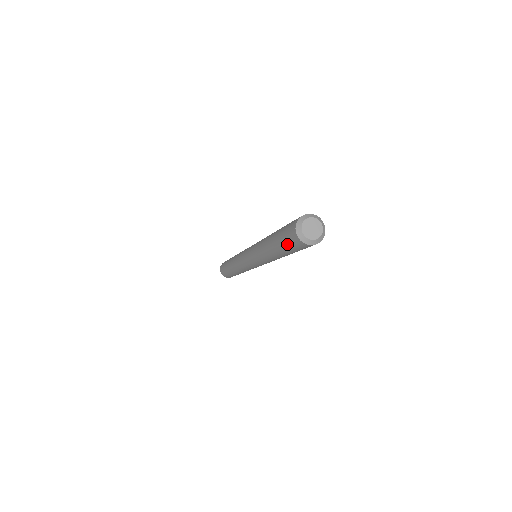
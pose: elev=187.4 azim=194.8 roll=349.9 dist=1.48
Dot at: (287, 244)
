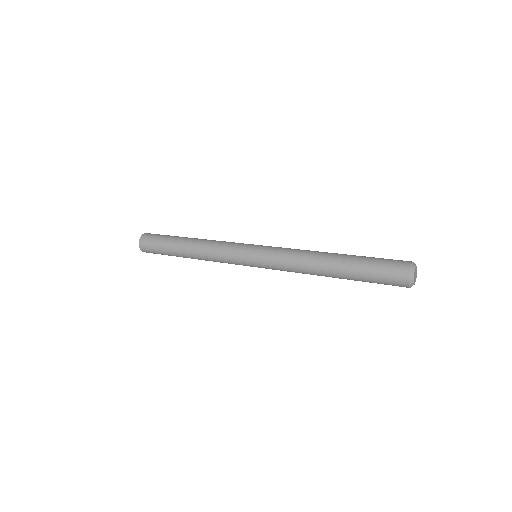
Dot at: (379, 270)
